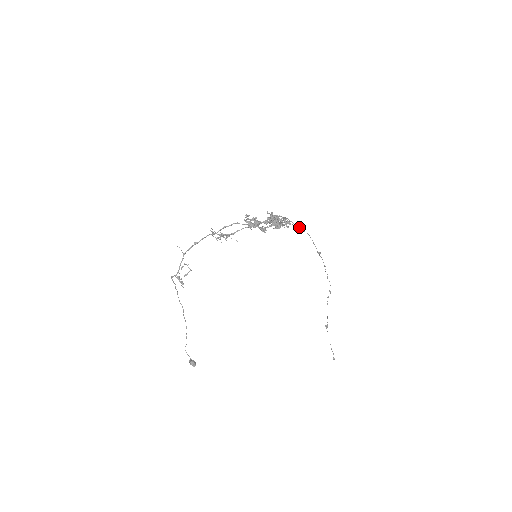
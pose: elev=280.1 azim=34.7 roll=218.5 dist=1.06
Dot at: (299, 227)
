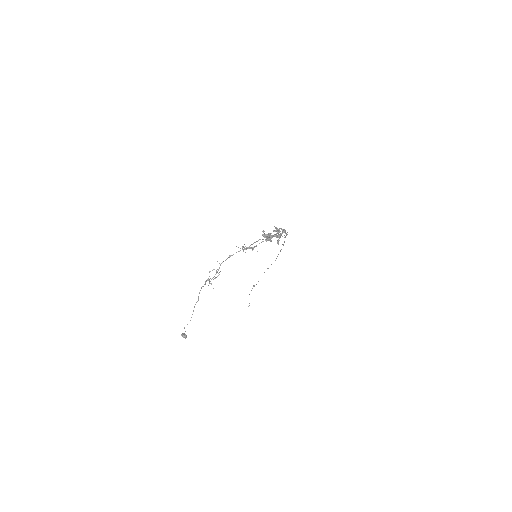
Dot at: occluded
